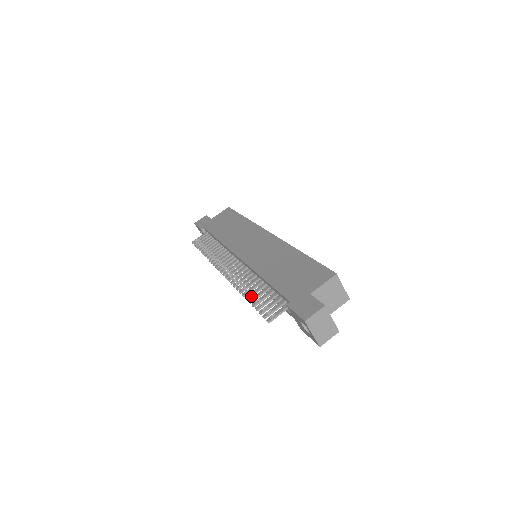
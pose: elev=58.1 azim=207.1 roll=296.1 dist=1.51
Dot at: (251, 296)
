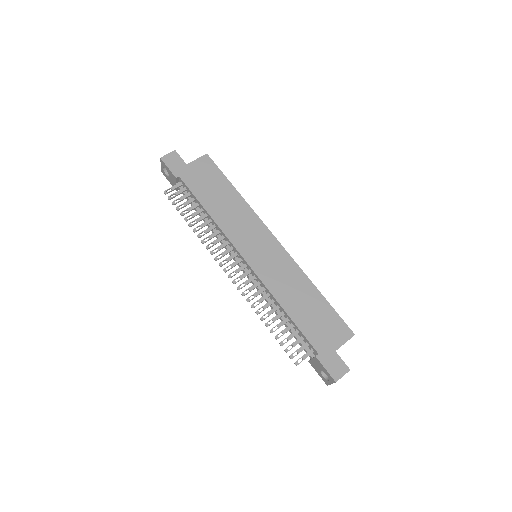
Dot at: occluded
